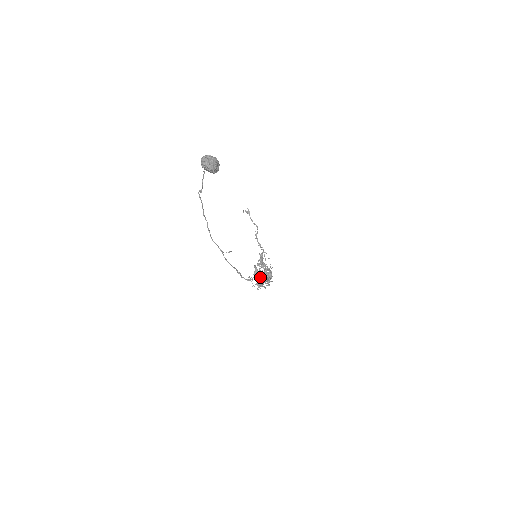
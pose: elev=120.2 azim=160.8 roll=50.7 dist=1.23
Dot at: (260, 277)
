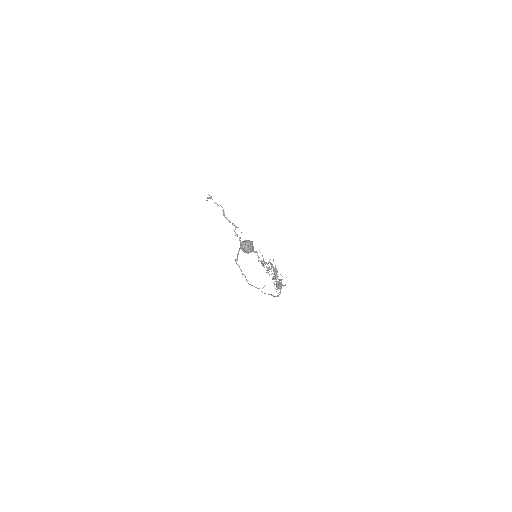
Dot at: occluded
